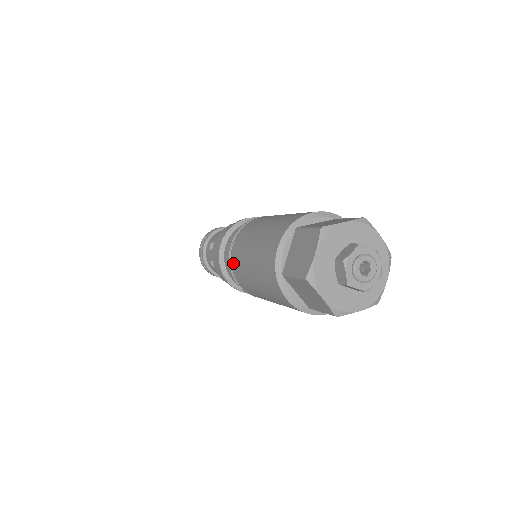
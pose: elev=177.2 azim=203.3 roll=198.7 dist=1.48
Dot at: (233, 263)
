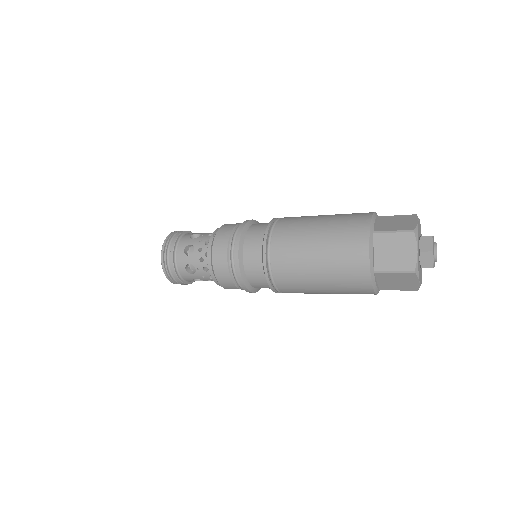
Dot at: (279, 230)
